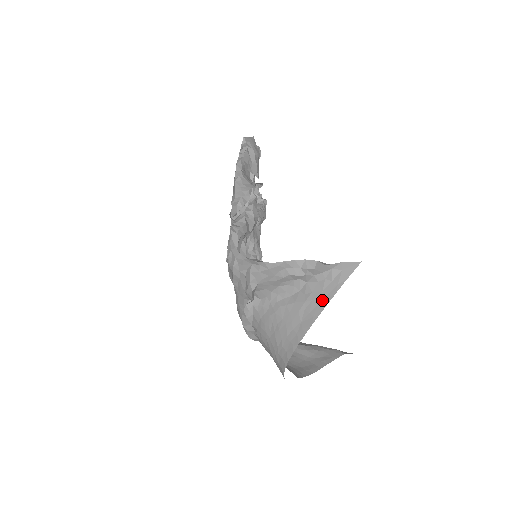
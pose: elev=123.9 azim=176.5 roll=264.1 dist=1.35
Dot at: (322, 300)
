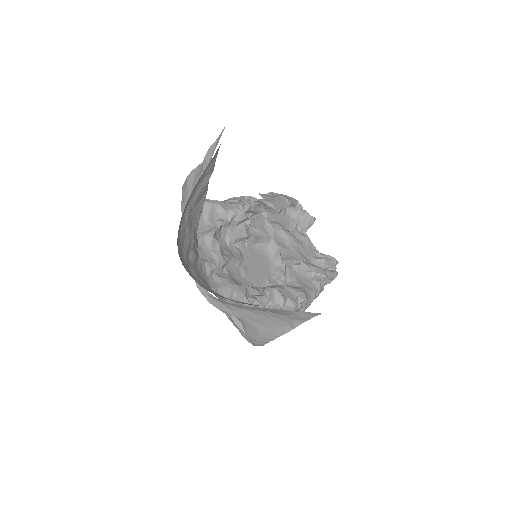
Dot at: occluded
